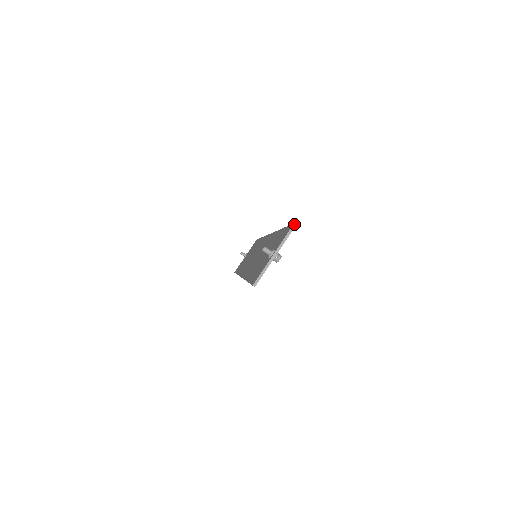
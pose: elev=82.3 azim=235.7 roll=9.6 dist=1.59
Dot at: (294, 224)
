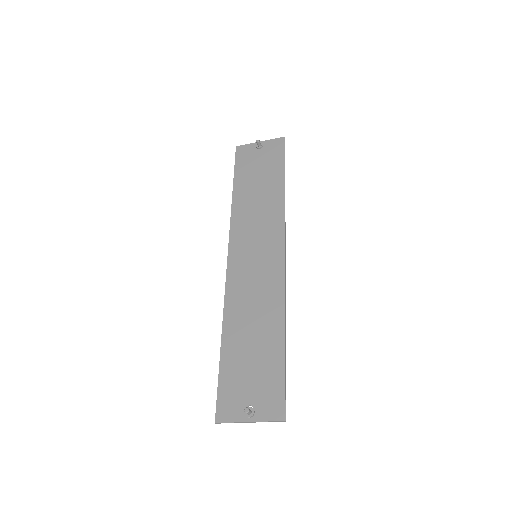
Dot at: (285, 421)
